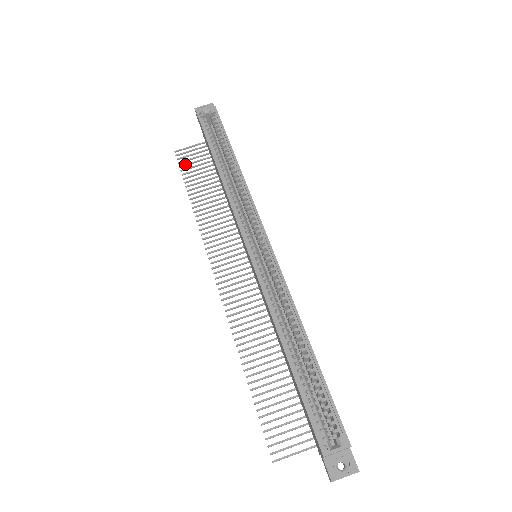
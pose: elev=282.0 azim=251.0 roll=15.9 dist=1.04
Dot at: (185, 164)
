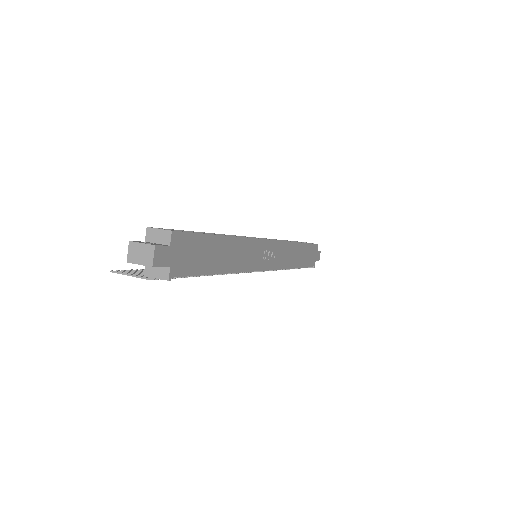
Dot at: occluded
